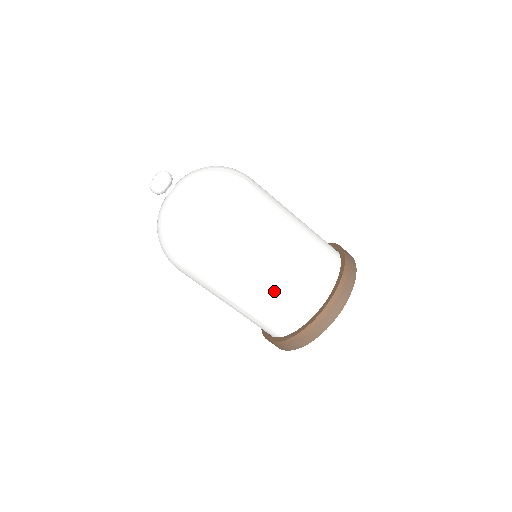
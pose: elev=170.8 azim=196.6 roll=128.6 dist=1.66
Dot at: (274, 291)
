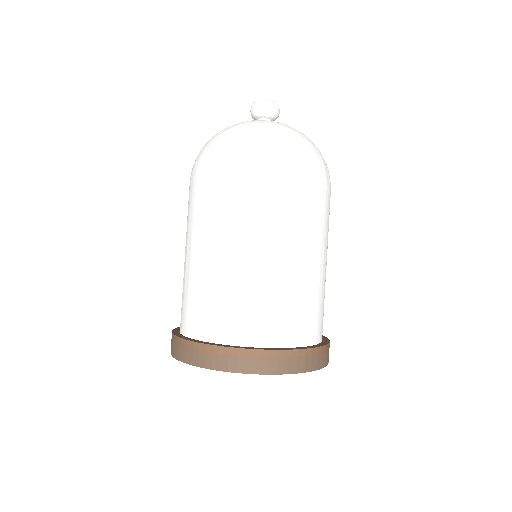
Dot at: (219, 275)
